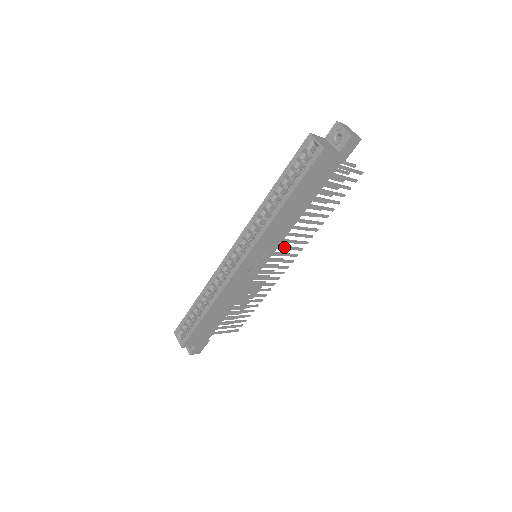
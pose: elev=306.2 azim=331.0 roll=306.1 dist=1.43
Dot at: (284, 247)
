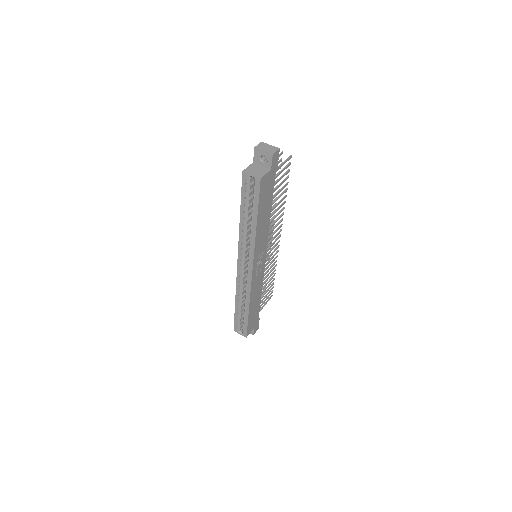
Dot at: (270, 237)
